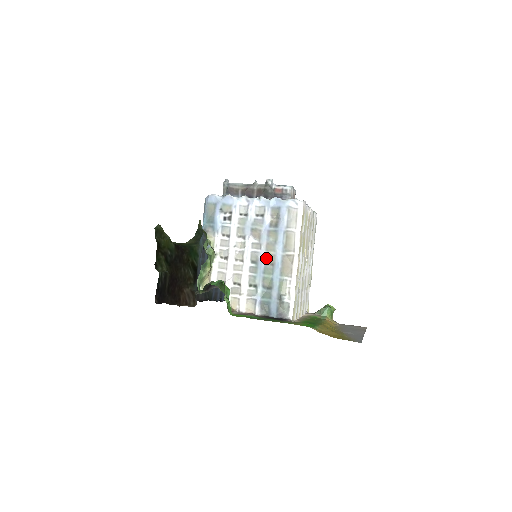
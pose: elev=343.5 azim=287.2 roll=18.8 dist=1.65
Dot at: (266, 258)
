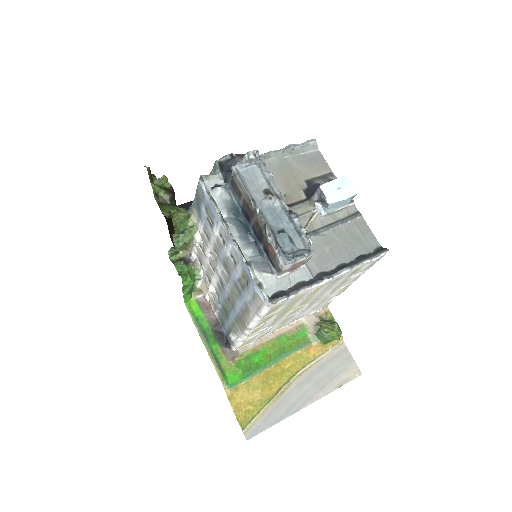
Dot at: (229, 295)
